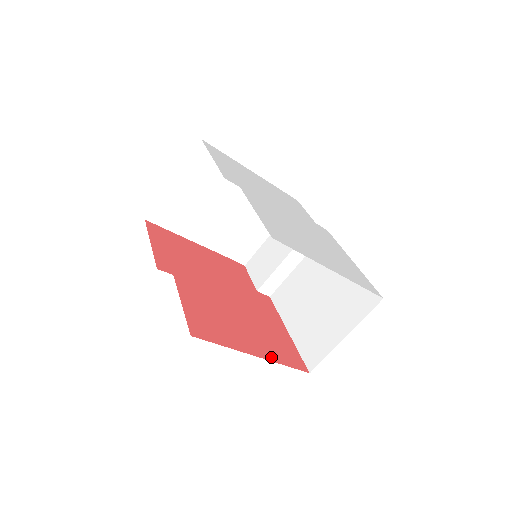
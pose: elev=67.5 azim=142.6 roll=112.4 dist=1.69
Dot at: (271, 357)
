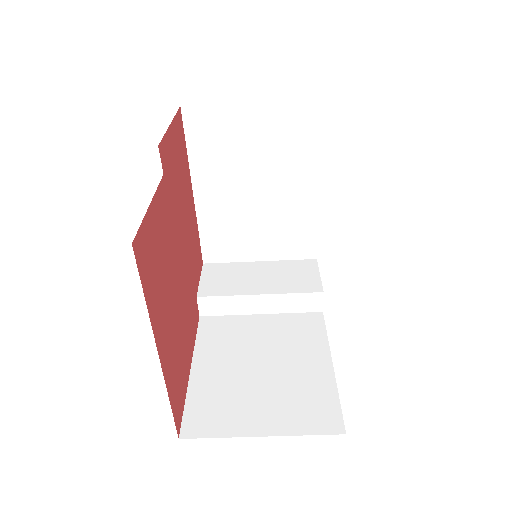
Dot at: (167, 376)
